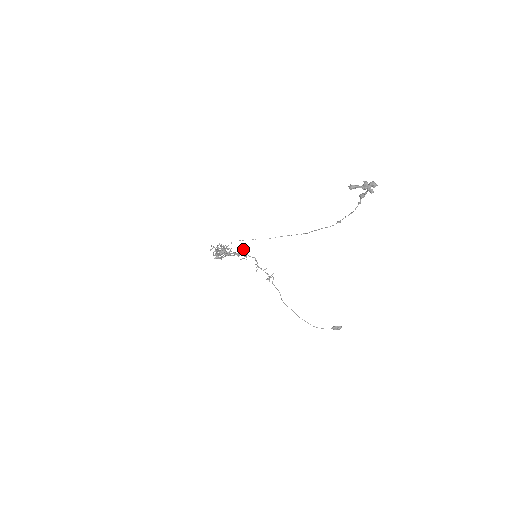
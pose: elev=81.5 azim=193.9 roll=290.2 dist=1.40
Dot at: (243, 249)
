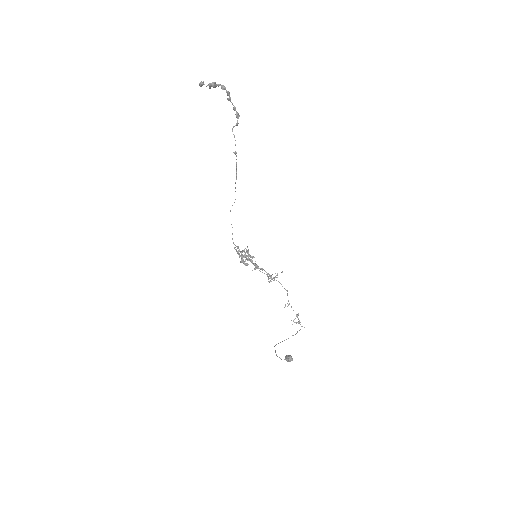
Dot at: (277, 275)
